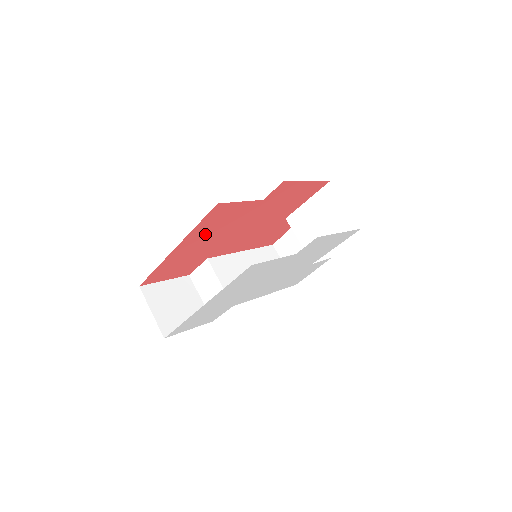
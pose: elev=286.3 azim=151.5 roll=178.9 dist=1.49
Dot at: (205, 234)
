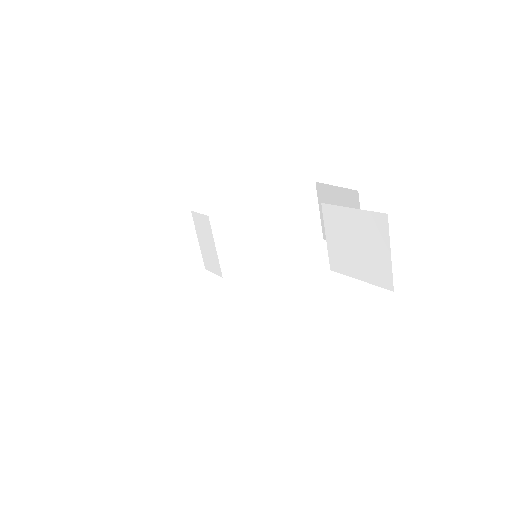
Dot at: occluded
